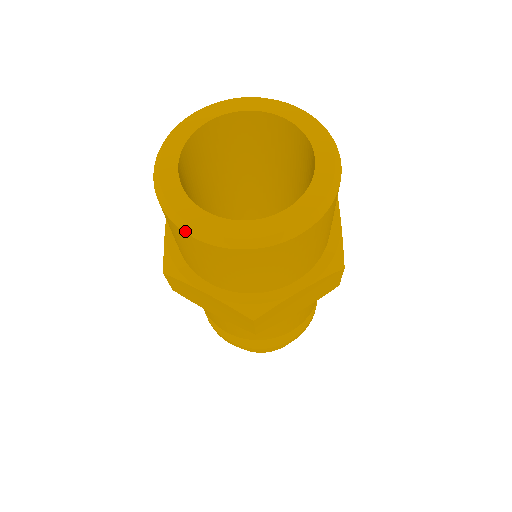
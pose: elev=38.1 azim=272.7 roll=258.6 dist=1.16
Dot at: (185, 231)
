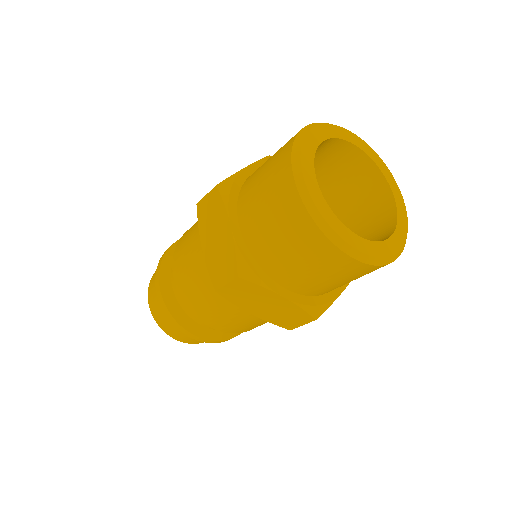
Dot at: (294, 171)
